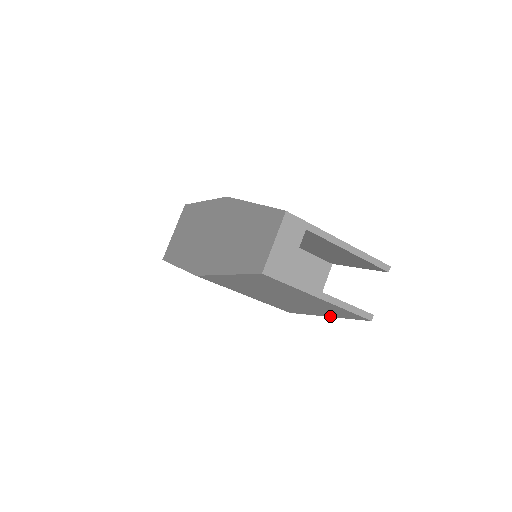
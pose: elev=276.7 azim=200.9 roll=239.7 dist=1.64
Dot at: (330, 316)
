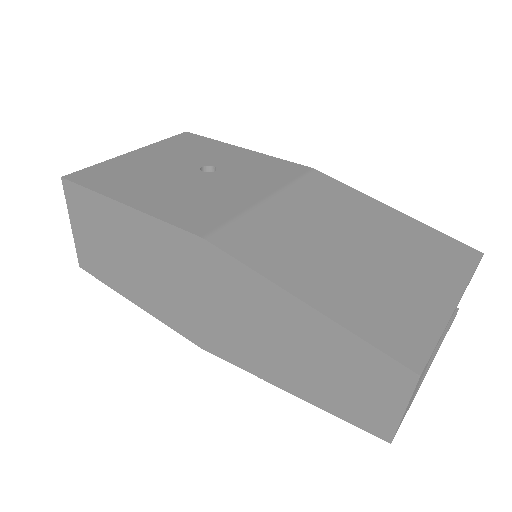
Dot at: occluded
